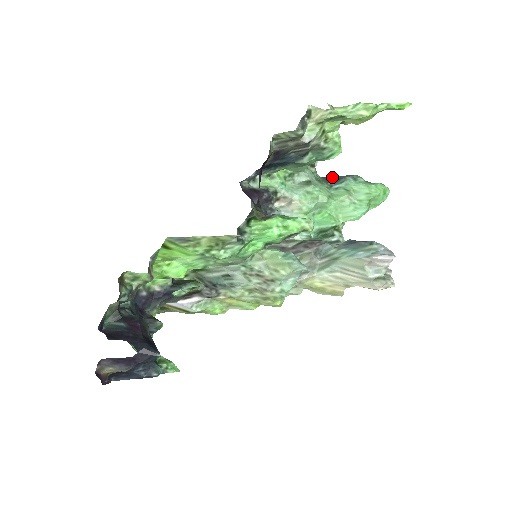
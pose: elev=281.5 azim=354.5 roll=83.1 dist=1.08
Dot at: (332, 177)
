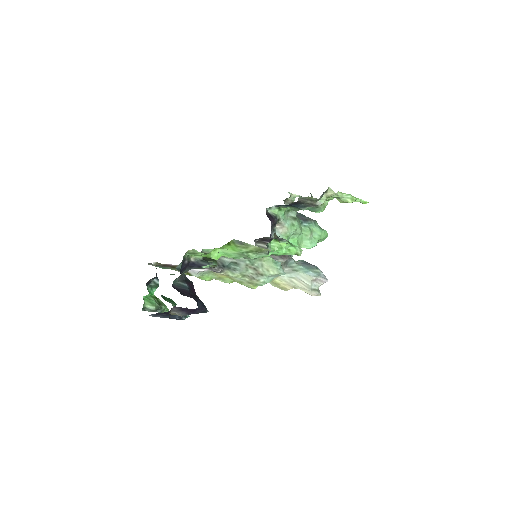
Dot at: (301, 215)
